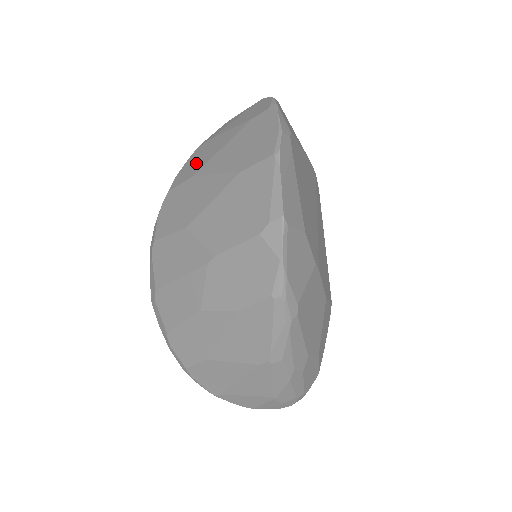
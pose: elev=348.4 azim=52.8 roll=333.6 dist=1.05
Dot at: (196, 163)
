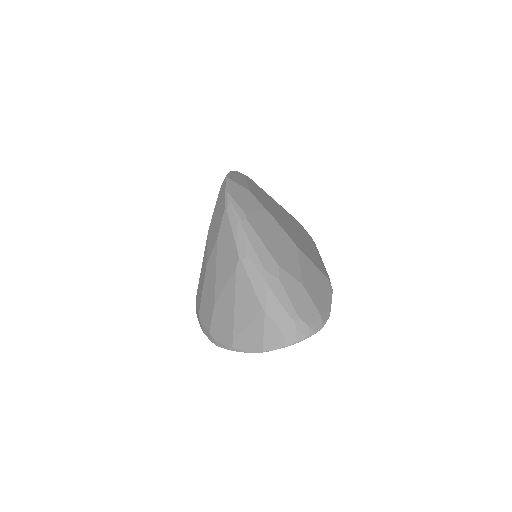
Dot at: occluded
